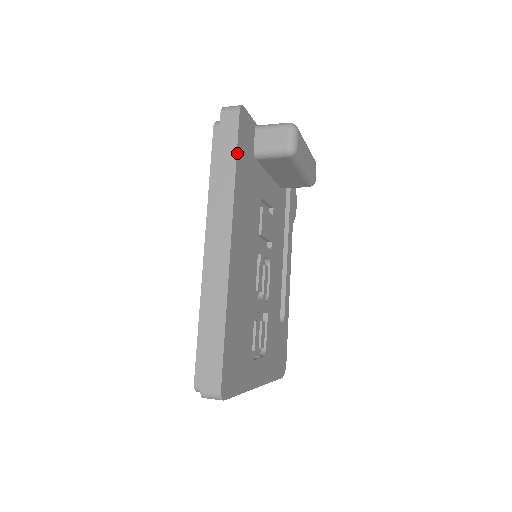
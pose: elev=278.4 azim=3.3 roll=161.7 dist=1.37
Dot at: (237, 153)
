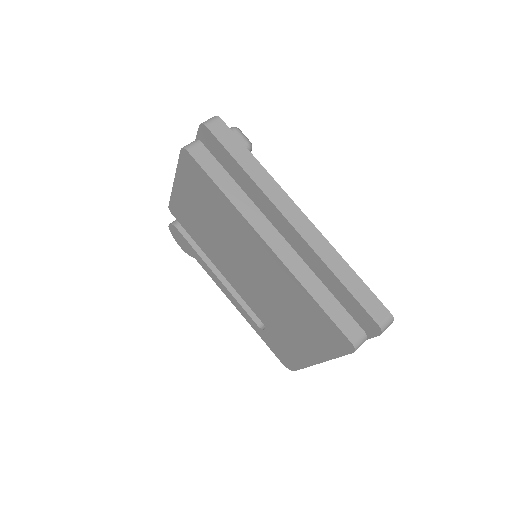
Dot at: (247, 149)
